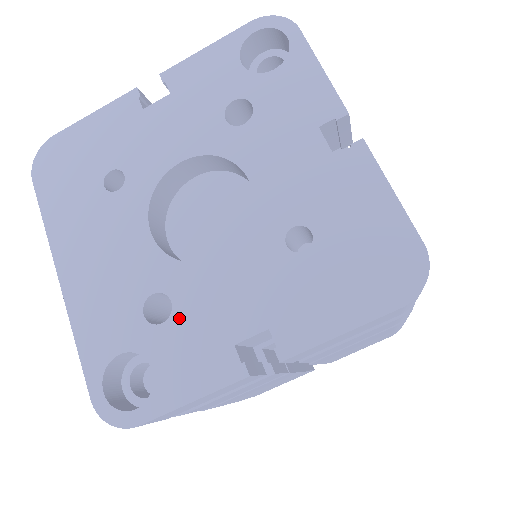
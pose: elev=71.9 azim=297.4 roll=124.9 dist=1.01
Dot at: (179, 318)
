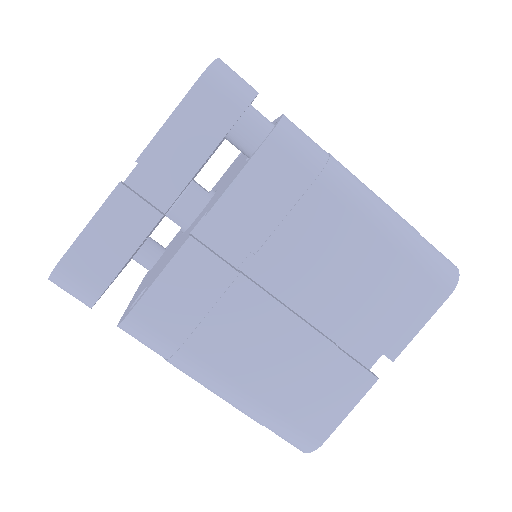
Dot at: occluded
